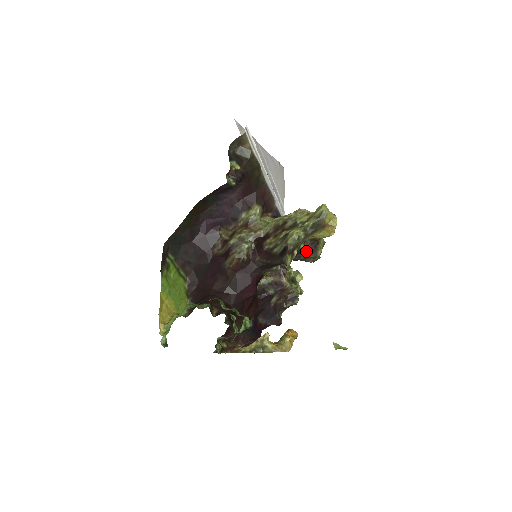
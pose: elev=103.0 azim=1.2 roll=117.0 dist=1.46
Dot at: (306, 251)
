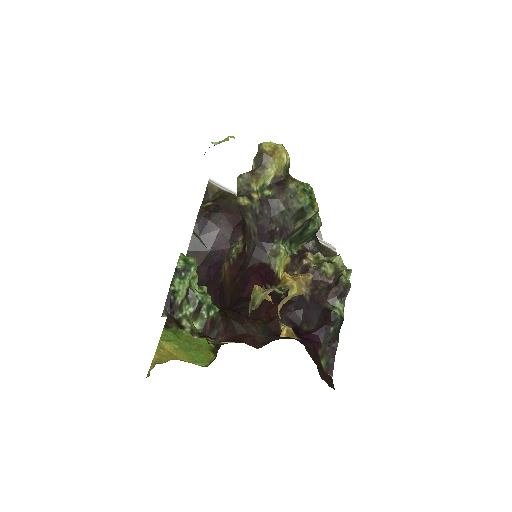
Dot at: (277, 195)
